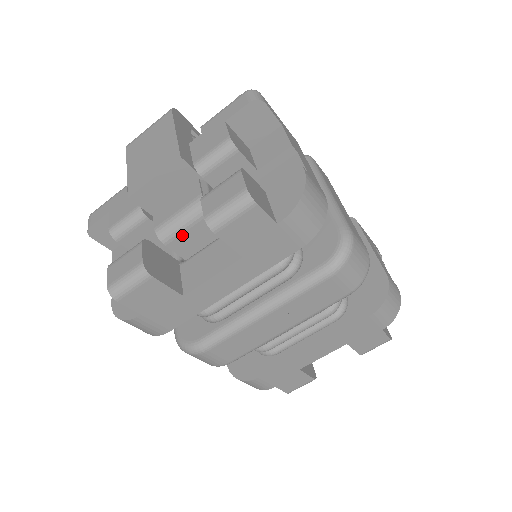
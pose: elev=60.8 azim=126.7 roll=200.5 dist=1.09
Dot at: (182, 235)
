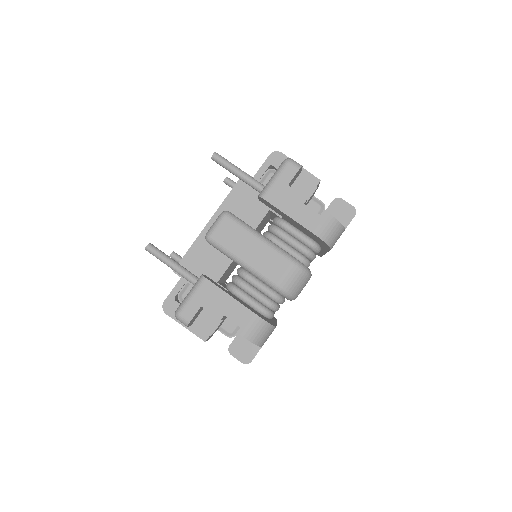
Dot at: occluded
